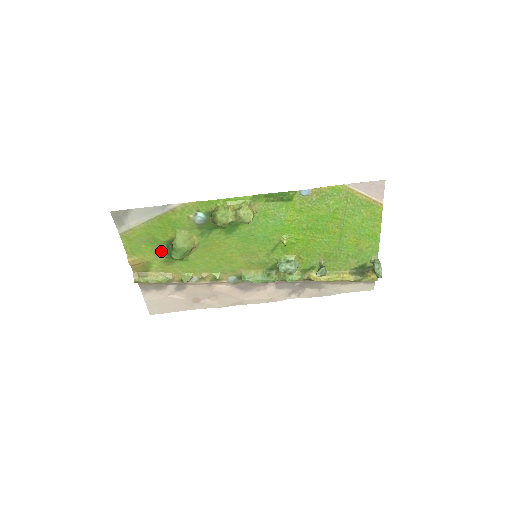
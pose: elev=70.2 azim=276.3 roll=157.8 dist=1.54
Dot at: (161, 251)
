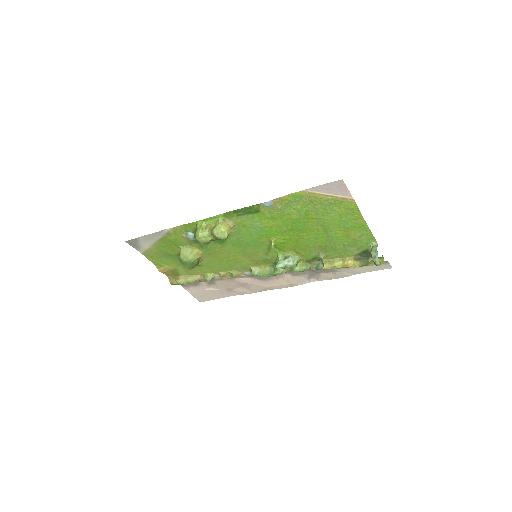
Dot at: (179, 261)
